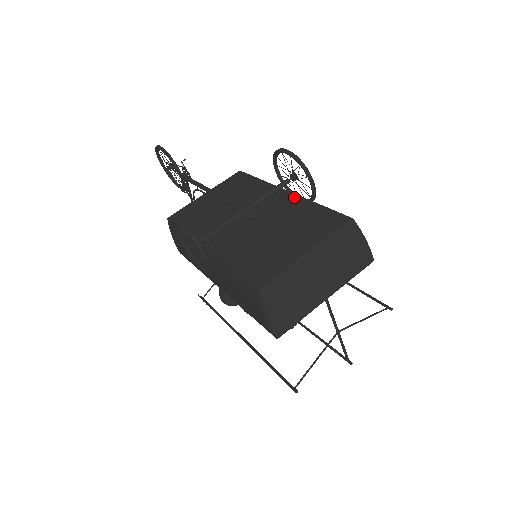
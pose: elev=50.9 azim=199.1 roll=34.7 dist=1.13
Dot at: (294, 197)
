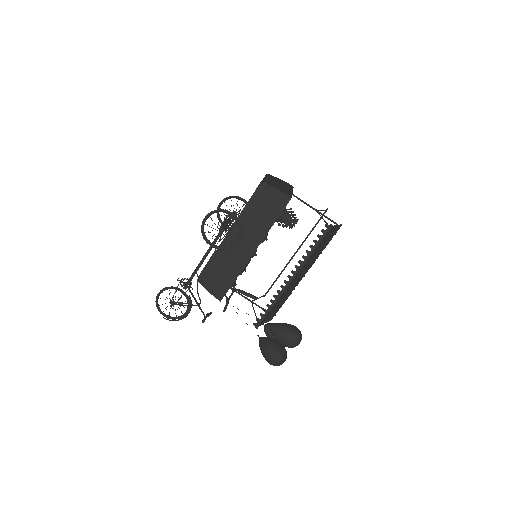
Dot at: occluded
